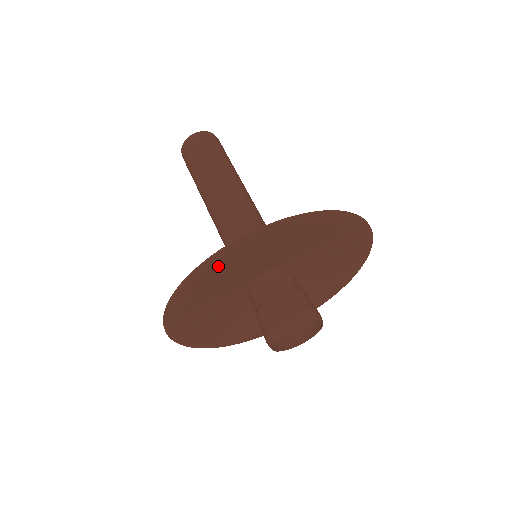
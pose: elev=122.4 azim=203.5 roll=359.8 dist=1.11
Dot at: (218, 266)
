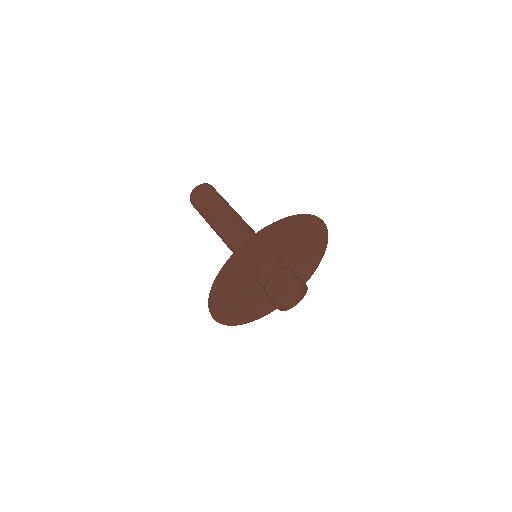
Dot at: (224, 281)
